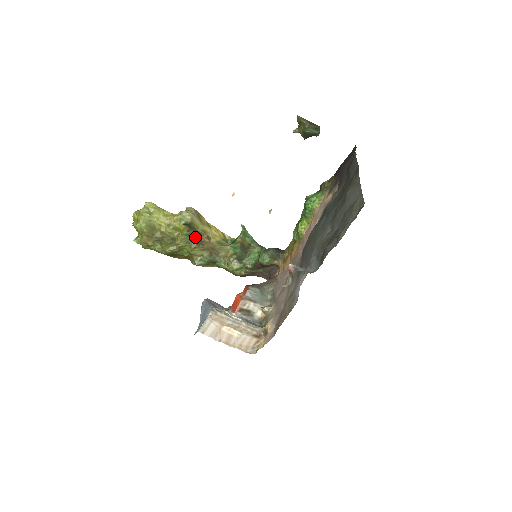
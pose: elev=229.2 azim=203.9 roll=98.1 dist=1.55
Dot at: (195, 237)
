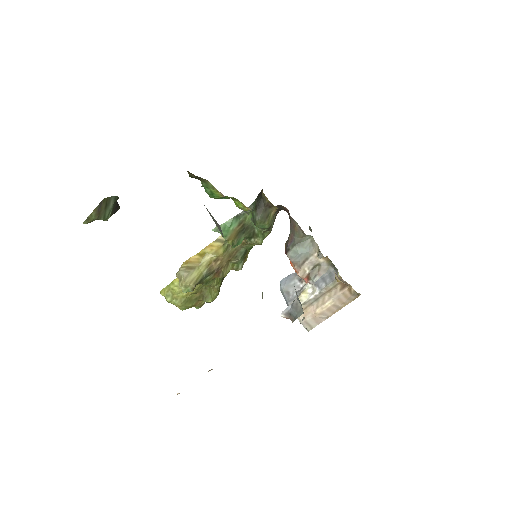
Dot at: (211, 276)
